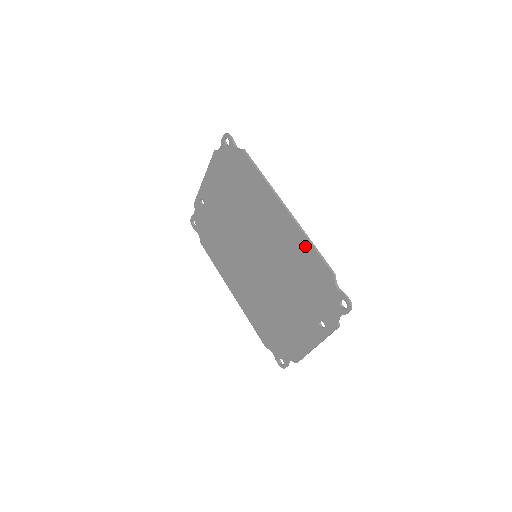
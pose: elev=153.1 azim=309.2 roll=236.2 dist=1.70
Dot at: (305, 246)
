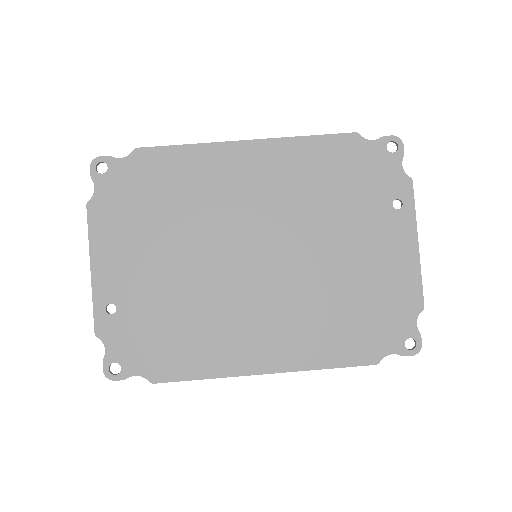
Dot at: (303, 147)
